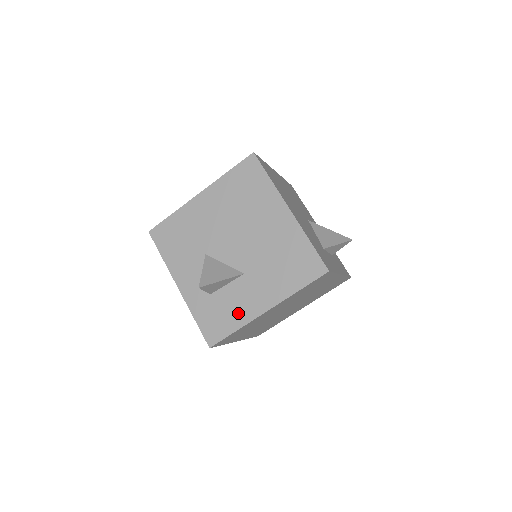
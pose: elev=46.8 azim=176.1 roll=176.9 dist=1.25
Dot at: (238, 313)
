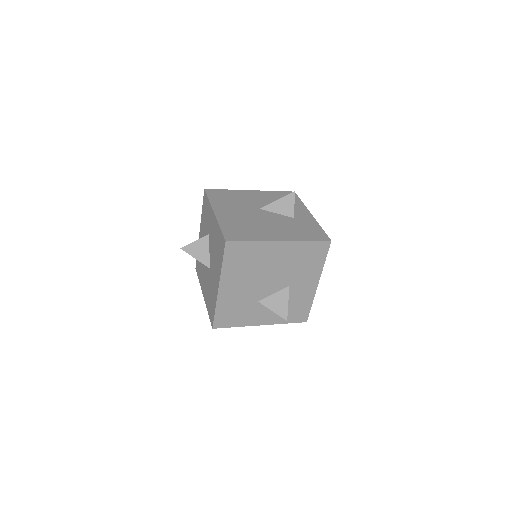
Dot at: (305, 299)
